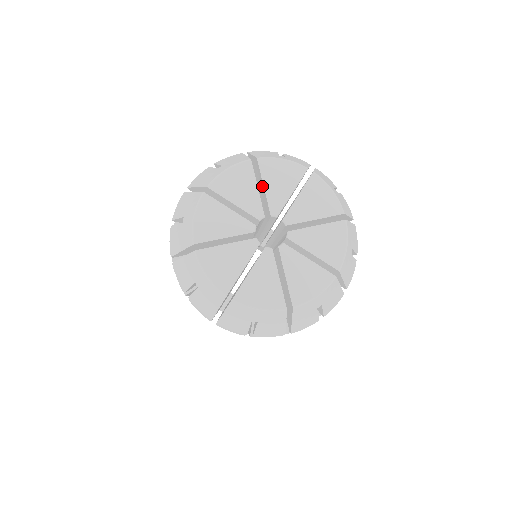
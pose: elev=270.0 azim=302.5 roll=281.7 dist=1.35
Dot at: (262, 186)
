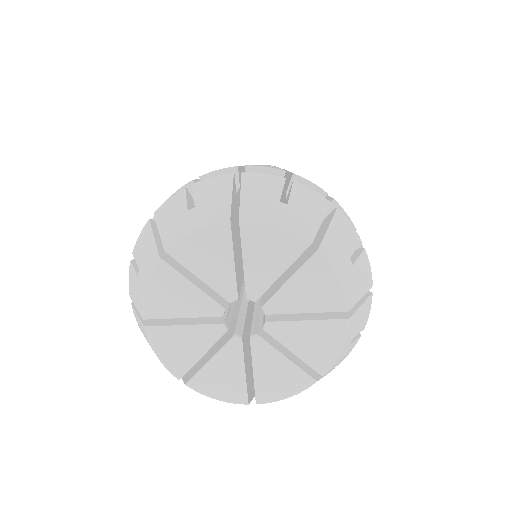
Dot at: (196, 273)
